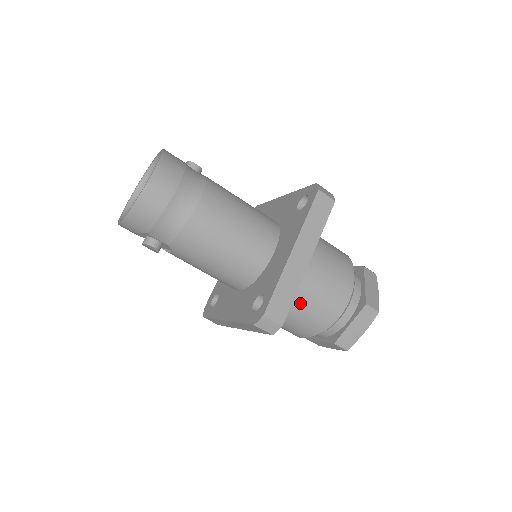
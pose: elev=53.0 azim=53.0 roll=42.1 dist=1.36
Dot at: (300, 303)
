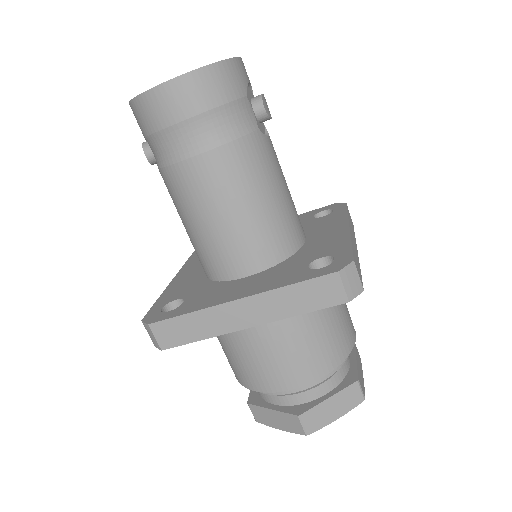
Dot at: (231, 344)
